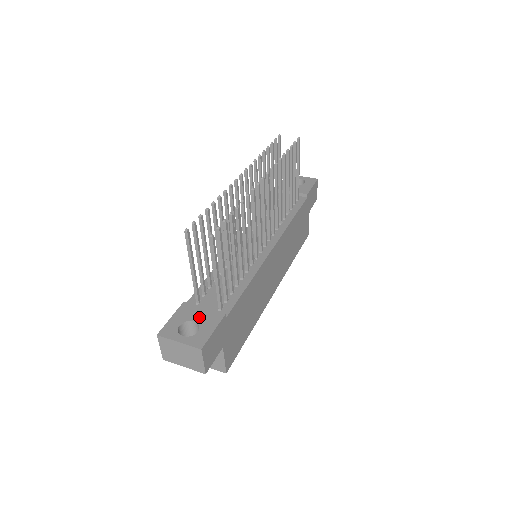
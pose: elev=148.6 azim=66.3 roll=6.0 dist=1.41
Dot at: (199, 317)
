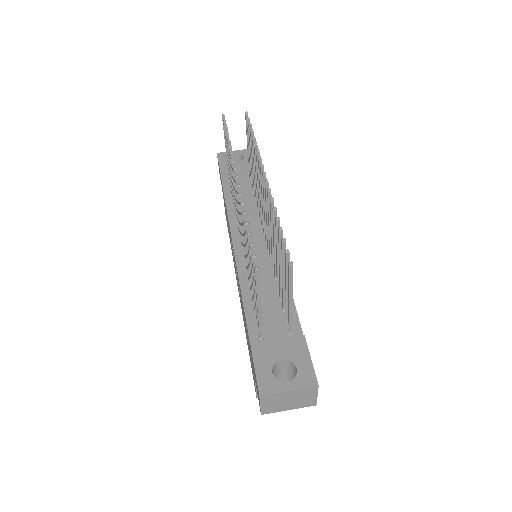
Dot at: (283, 352)
